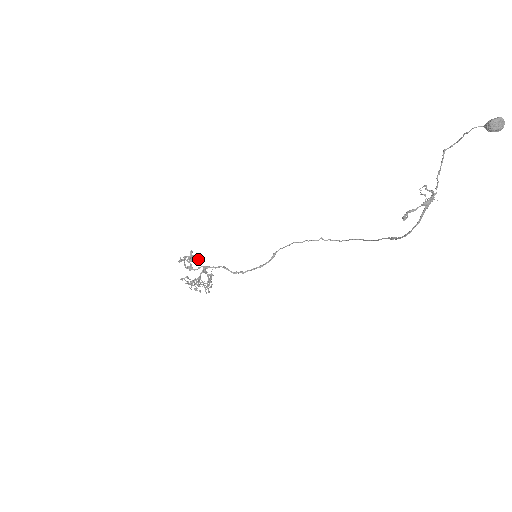
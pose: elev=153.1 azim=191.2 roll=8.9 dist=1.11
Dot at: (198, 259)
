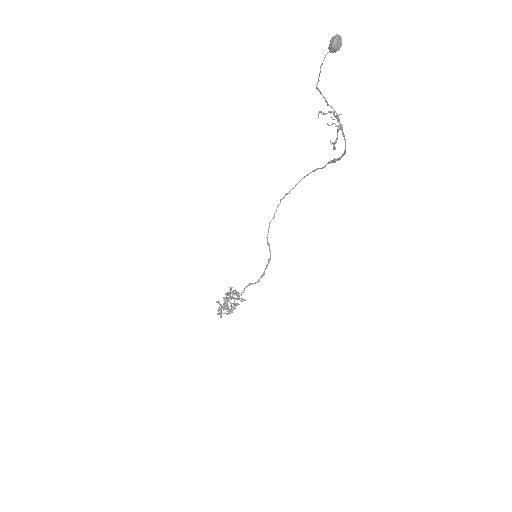
Dot at: (228, 301)
